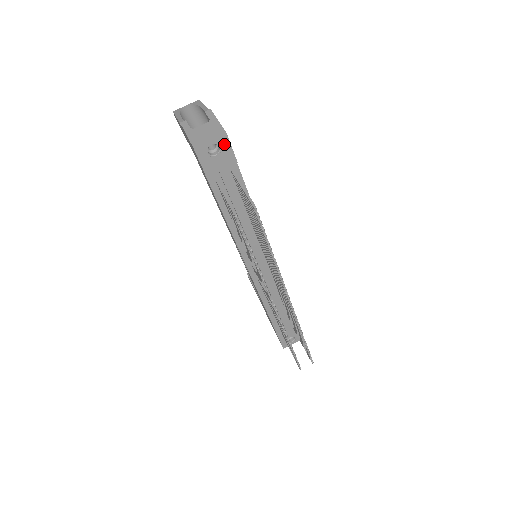
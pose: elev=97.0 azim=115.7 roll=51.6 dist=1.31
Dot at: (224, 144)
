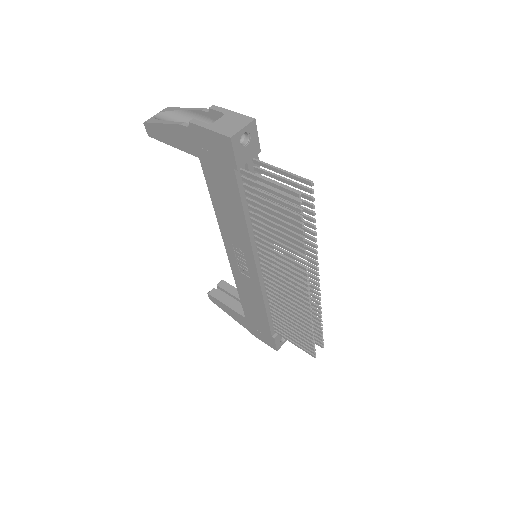
Dot at: (253, 132)
